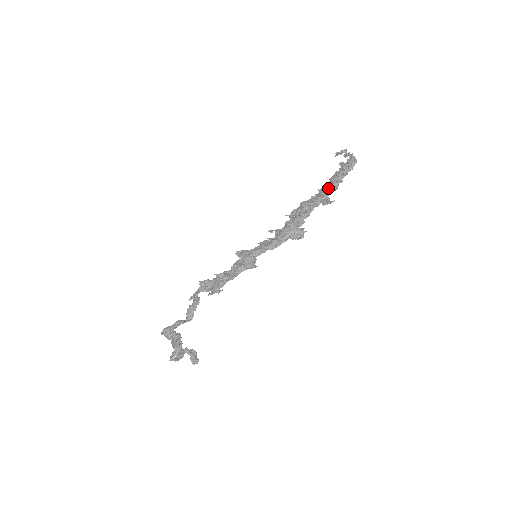
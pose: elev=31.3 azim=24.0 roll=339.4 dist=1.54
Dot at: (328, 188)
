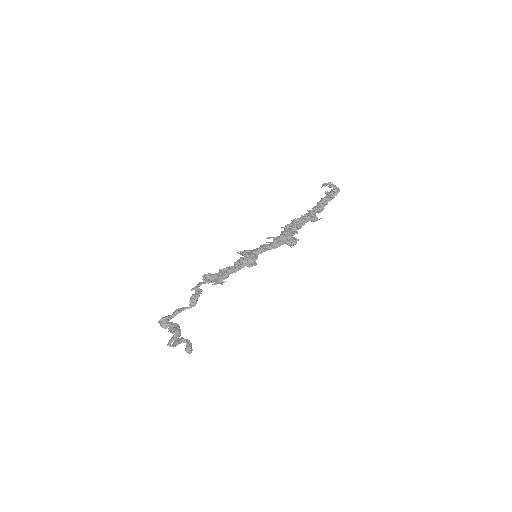
Dot at: (316, 209)
